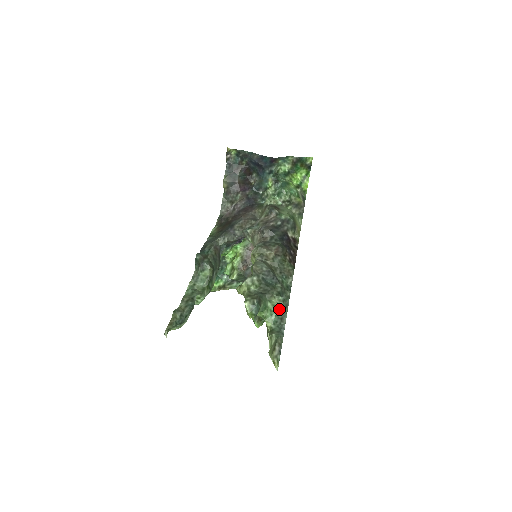
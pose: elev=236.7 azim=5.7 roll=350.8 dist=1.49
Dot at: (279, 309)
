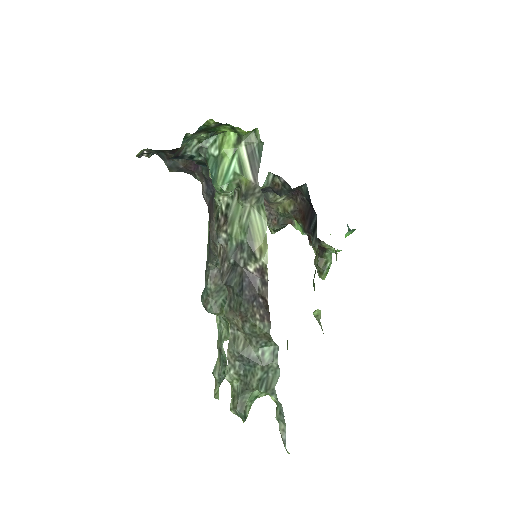
Dot at: (270, 392)
